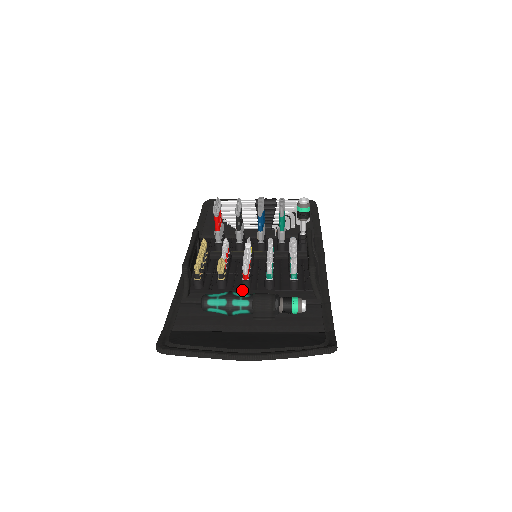
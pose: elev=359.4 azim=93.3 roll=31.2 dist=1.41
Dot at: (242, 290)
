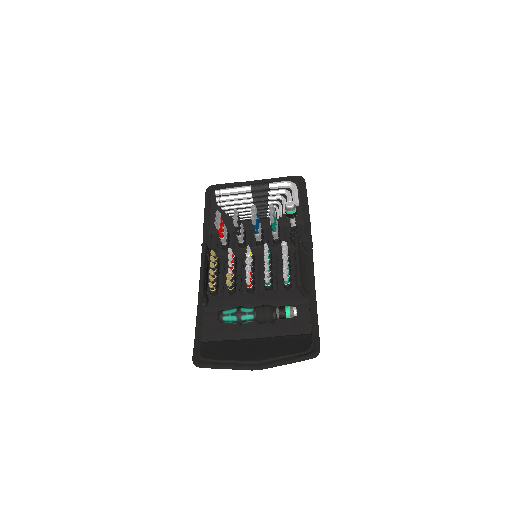
Dot at: (248, 294)
